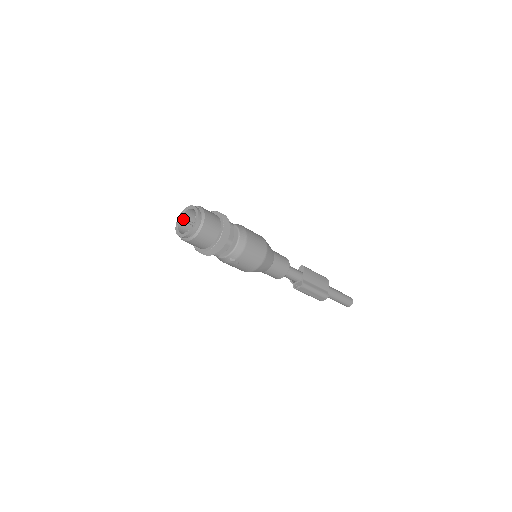
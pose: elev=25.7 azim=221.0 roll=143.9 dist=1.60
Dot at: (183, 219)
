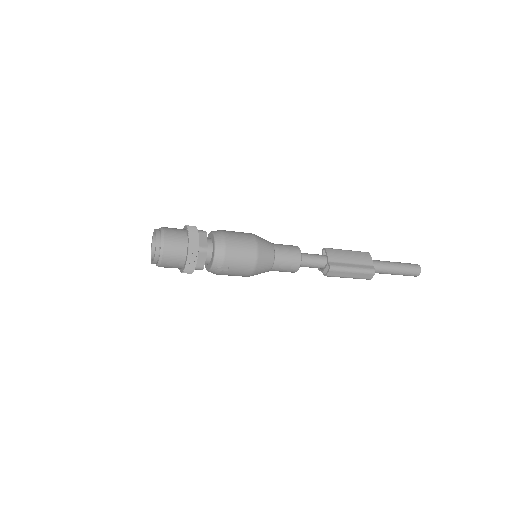
Dot at: occluded
